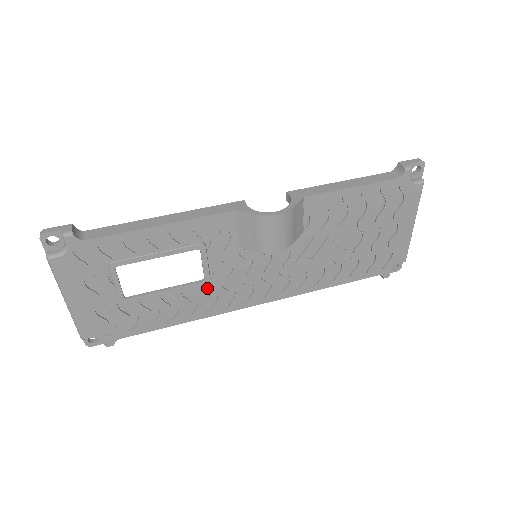
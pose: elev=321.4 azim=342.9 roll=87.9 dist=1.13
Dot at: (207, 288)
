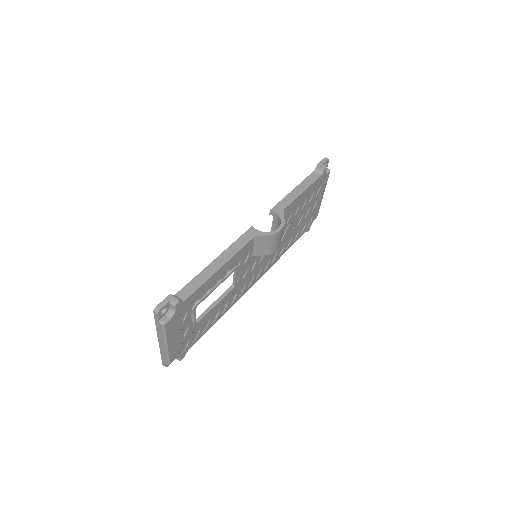
Dot at: (233, 290)
